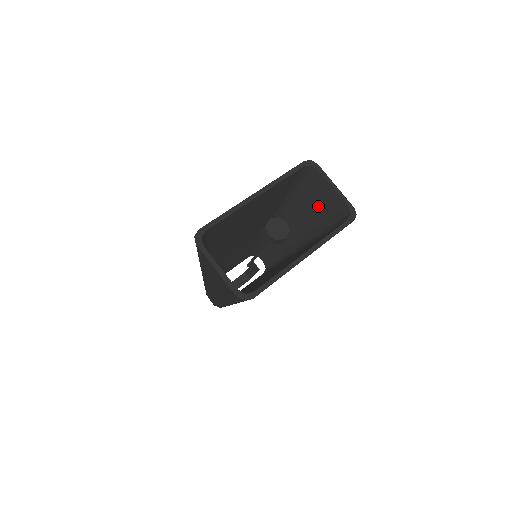
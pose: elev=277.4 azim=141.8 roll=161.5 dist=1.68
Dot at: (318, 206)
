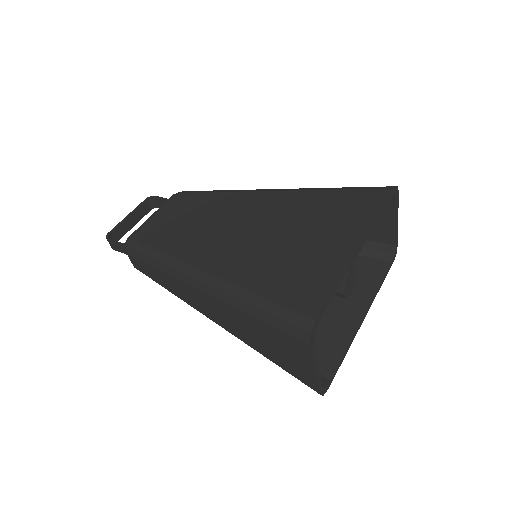
Dot at: occluded
